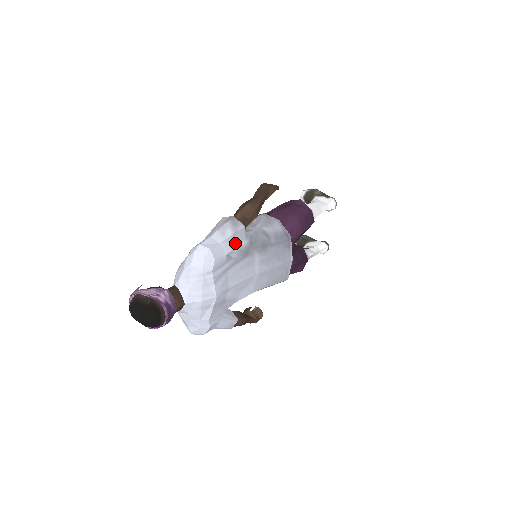
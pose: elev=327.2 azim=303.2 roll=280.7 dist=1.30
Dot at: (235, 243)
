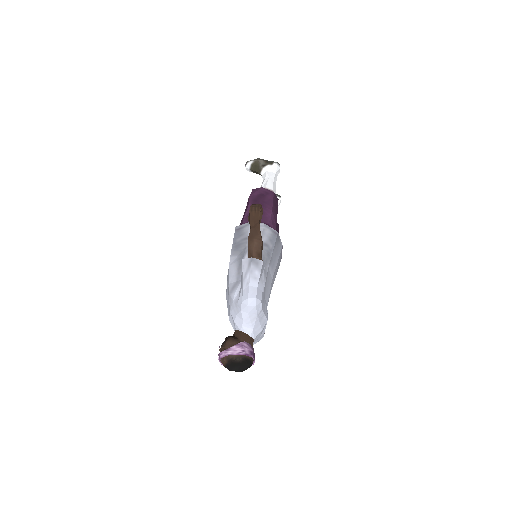
Dot at: (262, 276)
